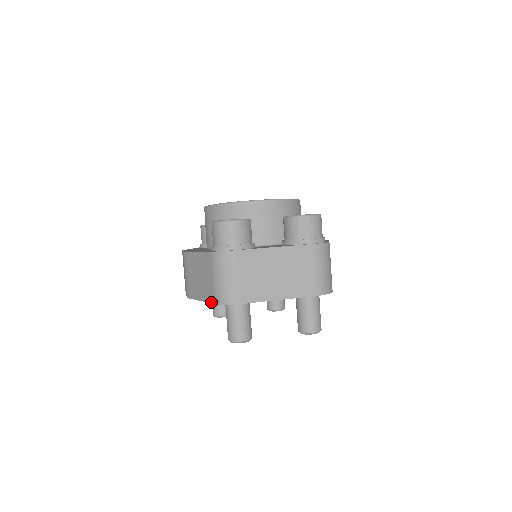
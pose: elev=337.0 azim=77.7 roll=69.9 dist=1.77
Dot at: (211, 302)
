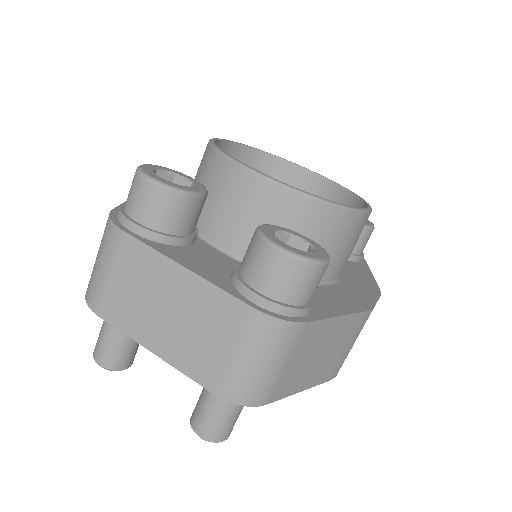
Dot at: occluded
